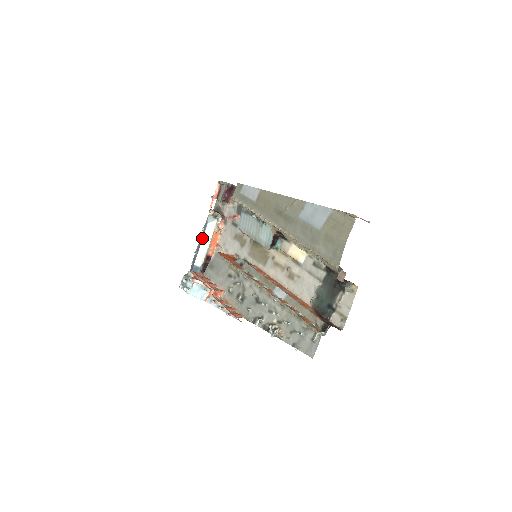
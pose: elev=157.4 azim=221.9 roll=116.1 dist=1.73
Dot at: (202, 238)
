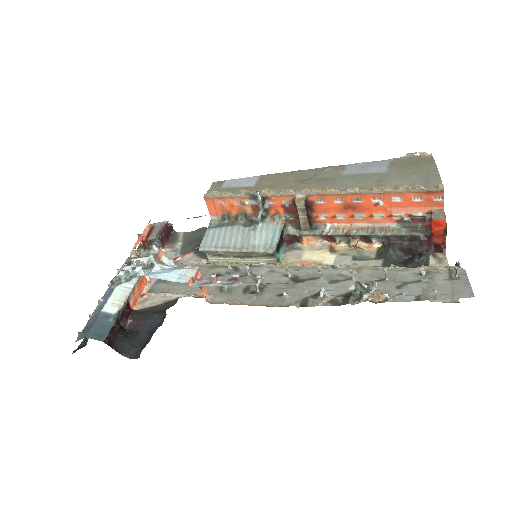
Dot at: occluded
